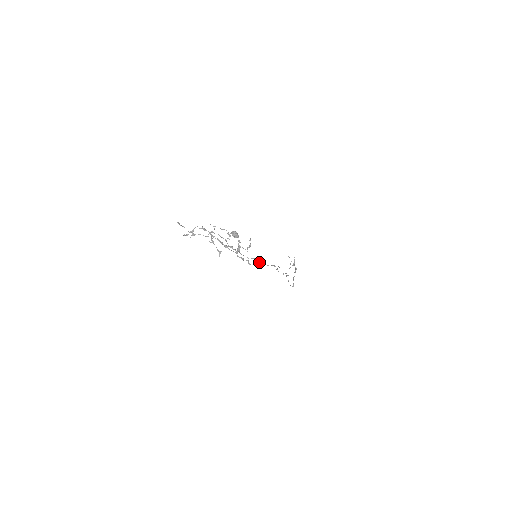
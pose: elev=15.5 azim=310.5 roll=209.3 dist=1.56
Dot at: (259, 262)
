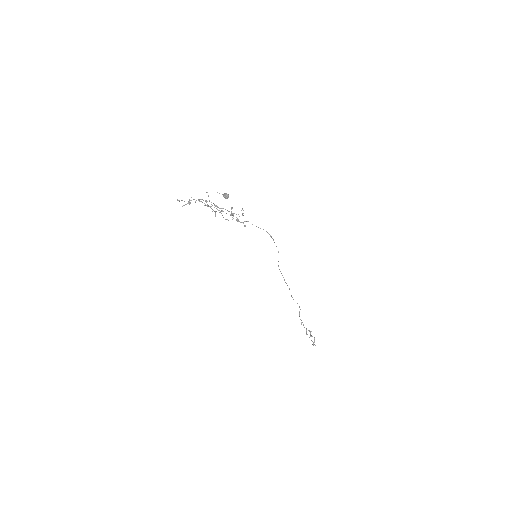
Dot at: occluded
